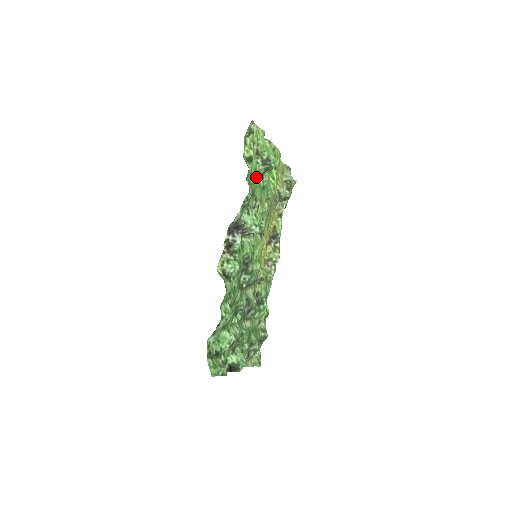
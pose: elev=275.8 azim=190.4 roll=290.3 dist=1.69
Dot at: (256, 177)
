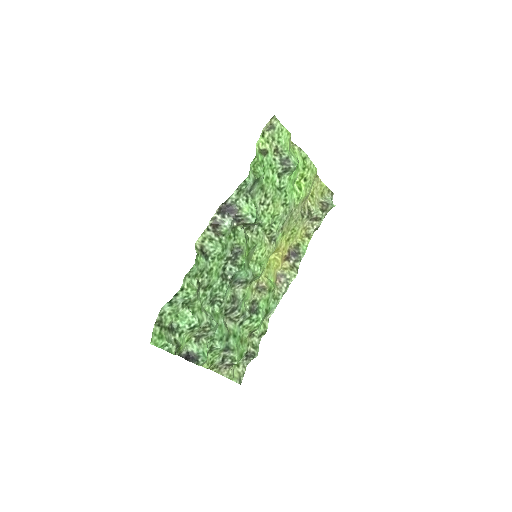
Dot at: (270, 173)
